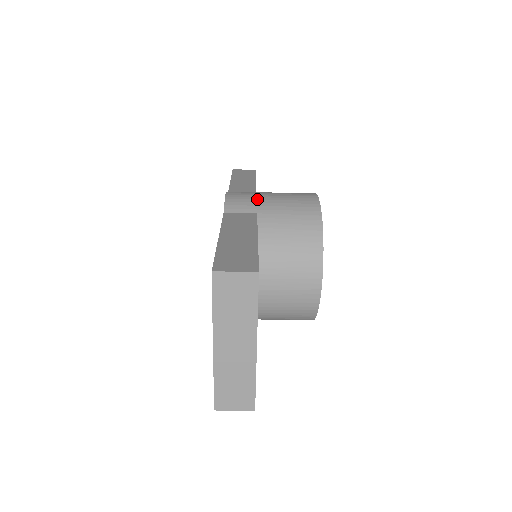
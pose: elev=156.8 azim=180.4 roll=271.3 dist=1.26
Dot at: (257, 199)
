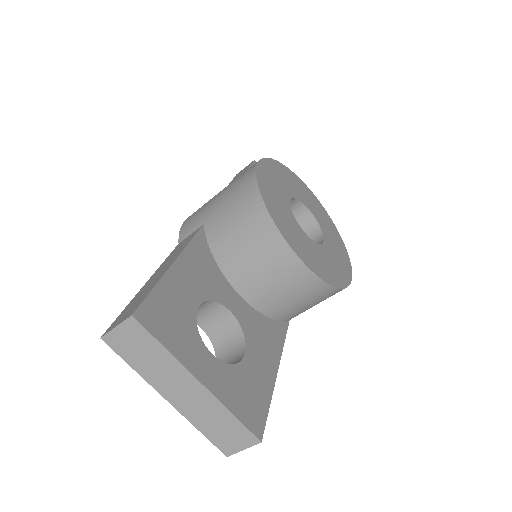
Dot at: (204, 208)
